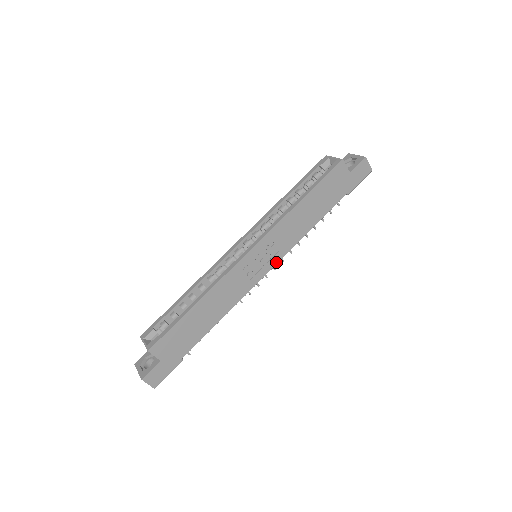
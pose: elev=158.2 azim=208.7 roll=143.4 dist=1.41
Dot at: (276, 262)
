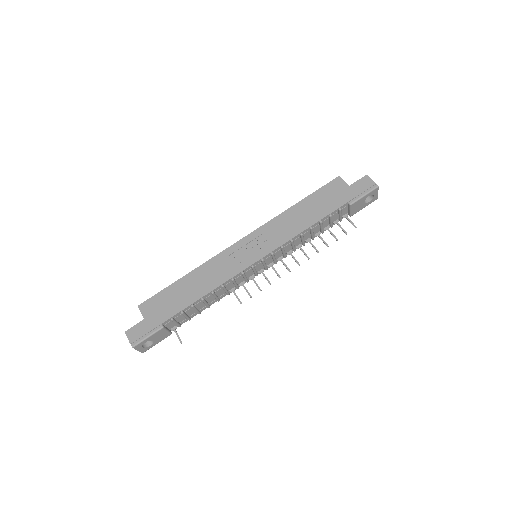
Dot at: (267, 254)
